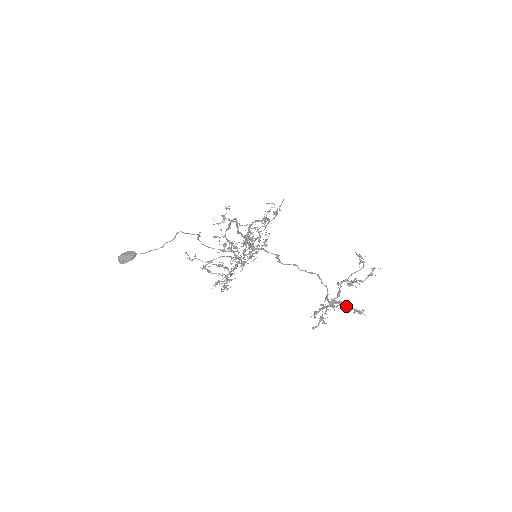
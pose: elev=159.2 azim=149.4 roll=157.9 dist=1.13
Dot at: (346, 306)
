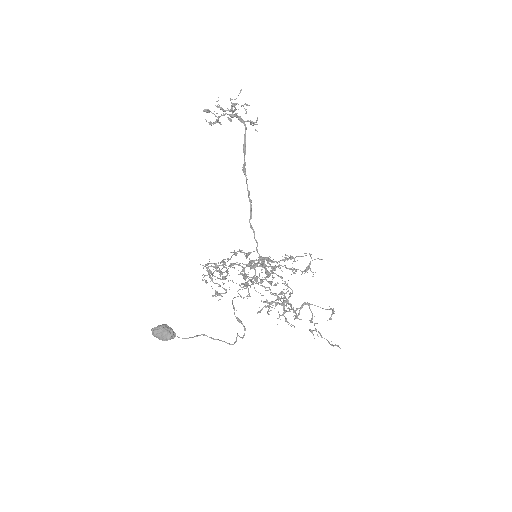
Dot at: (291, 305)
